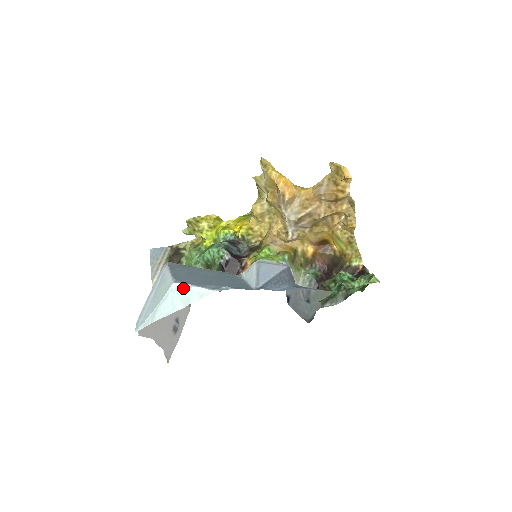
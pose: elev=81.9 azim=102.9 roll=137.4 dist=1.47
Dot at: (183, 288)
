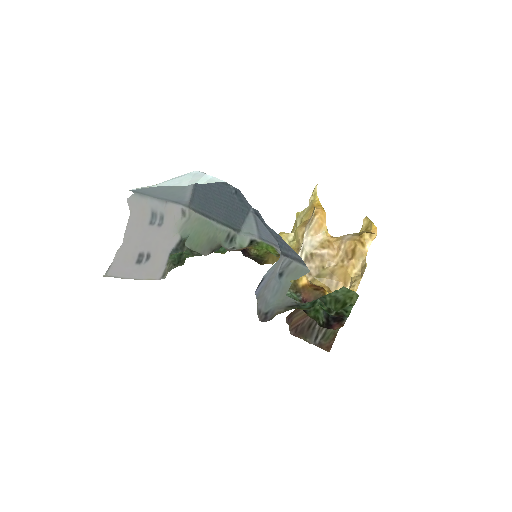
Dot at: (201, 174)
